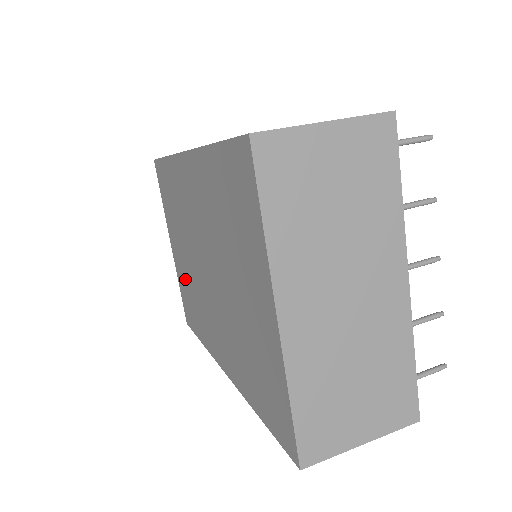
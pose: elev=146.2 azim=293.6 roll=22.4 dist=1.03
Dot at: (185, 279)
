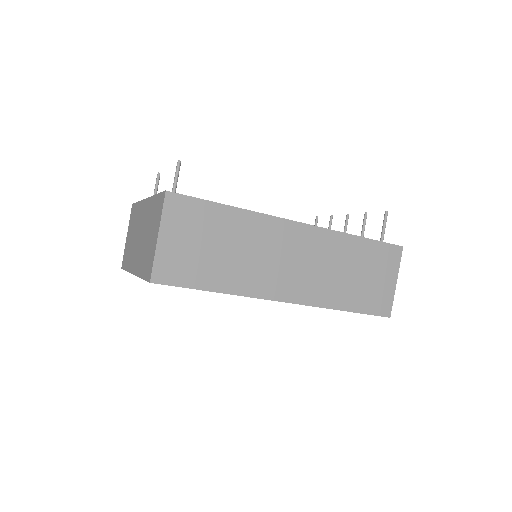
Dot at: occluded
